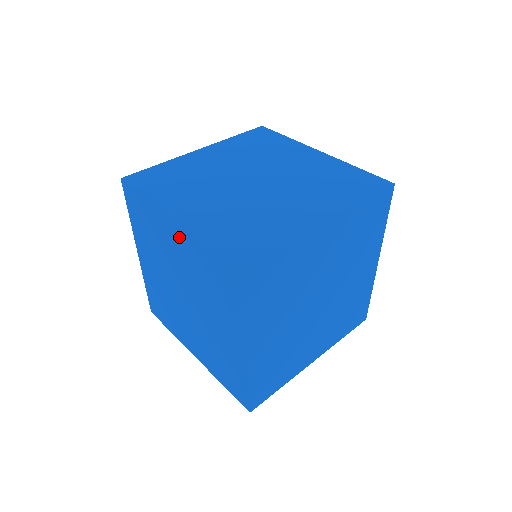
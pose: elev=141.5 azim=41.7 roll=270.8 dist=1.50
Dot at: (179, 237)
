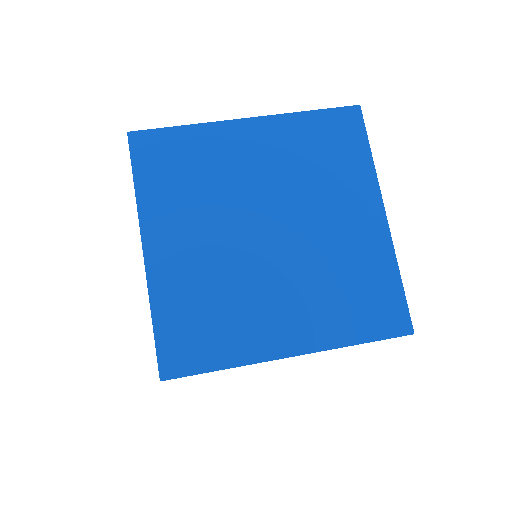
Dot at: occluded
